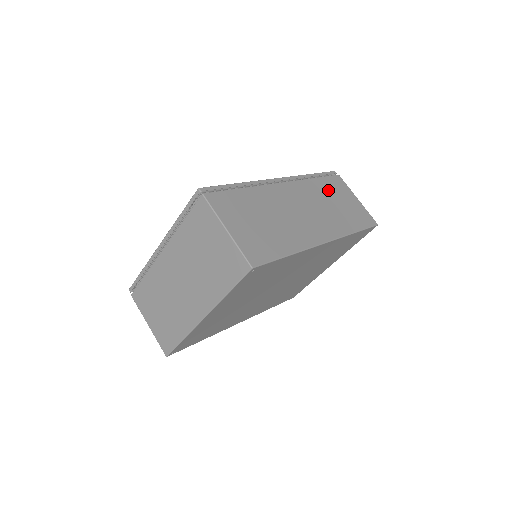
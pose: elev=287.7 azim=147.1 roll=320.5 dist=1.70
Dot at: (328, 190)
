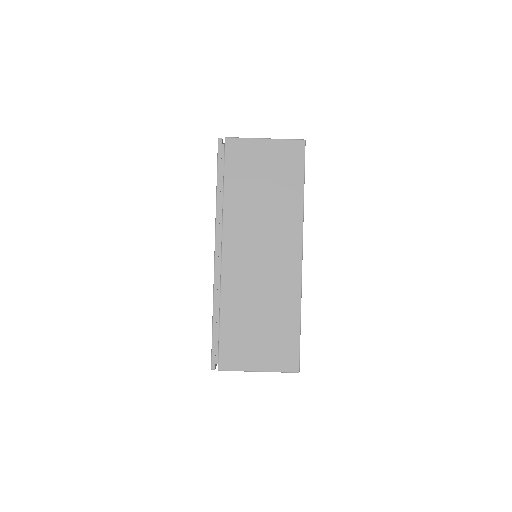
Dot at: (243, 185)
